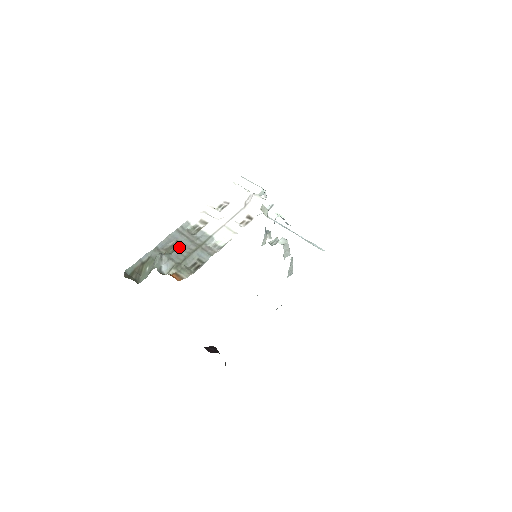
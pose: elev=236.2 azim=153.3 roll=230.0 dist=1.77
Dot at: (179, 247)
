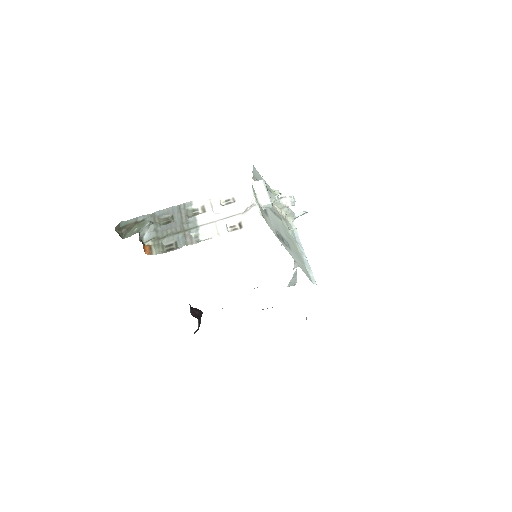
Dot at: (170, 223)
